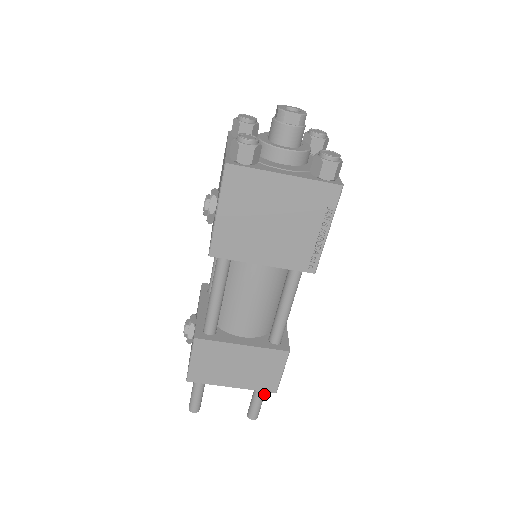
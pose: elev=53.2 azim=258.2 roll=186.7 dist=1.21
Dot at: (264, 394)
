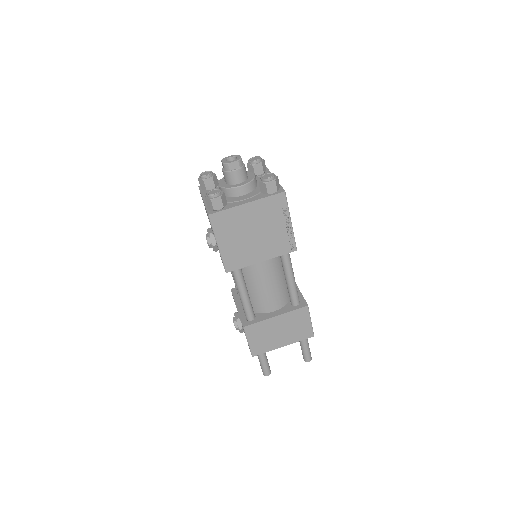
Dot at: (307, 341)
